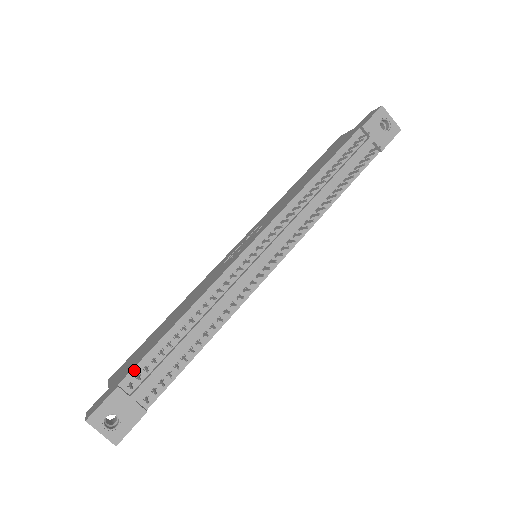
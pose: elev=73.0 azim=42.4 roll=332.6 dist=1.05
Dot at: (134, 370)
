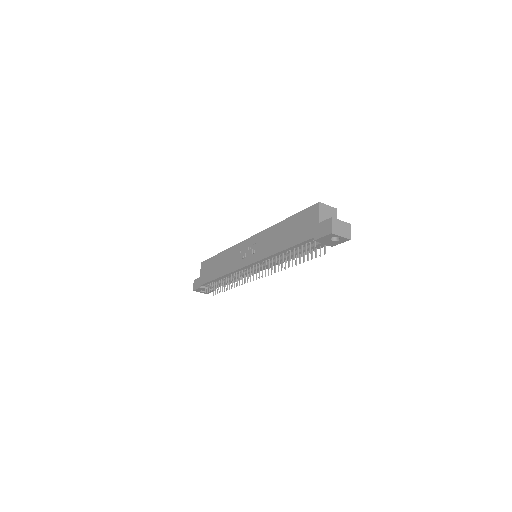
Dot at: (205, 284)
